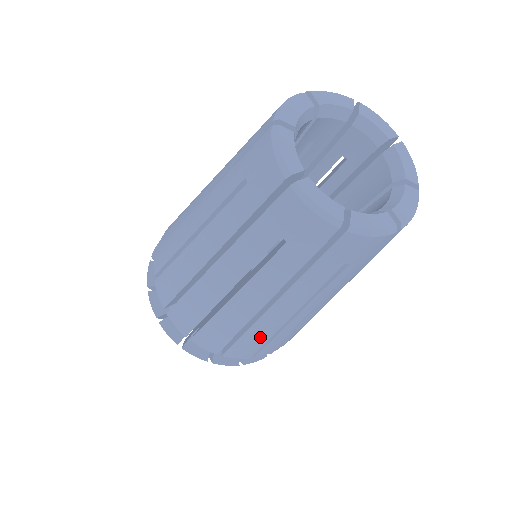
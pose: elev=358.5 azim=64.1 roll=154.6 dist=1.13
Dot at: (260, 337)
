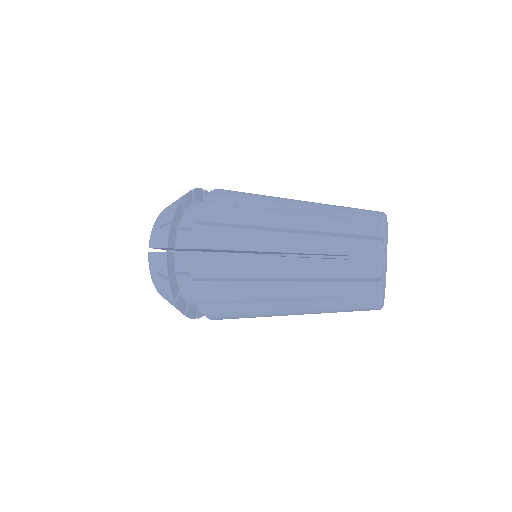
Dot at: (236, 293)
